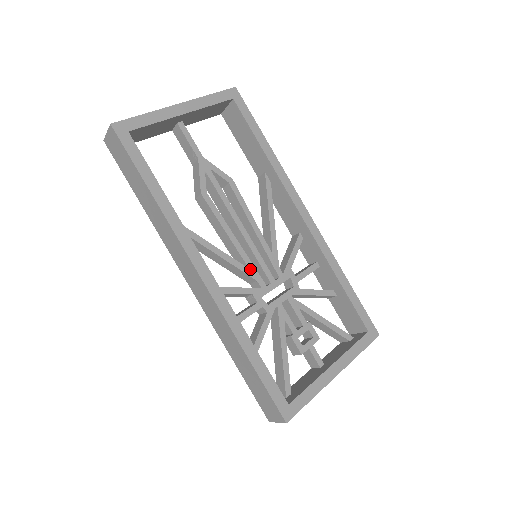
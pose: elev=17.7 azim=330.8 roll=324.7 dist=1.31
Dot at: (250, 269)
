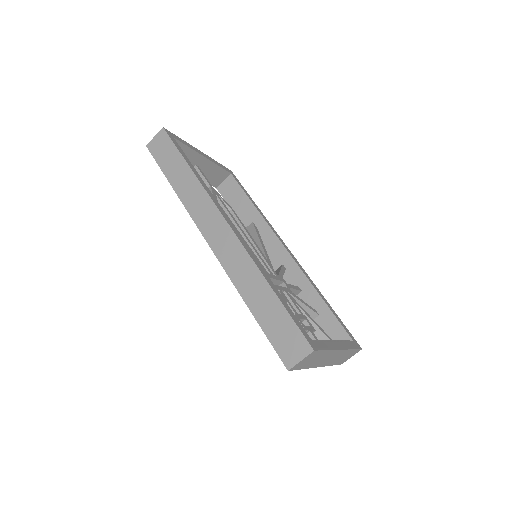
Dot at: occluded
